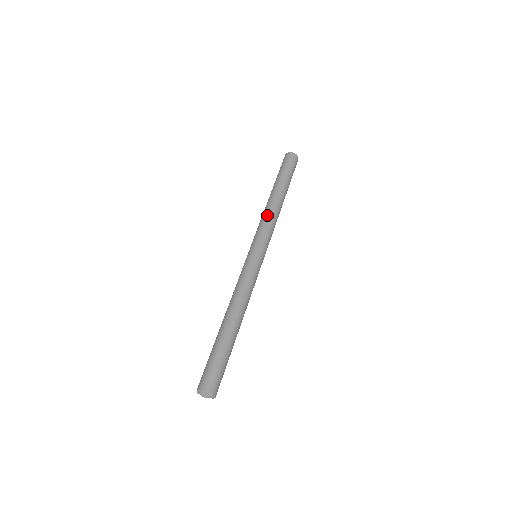
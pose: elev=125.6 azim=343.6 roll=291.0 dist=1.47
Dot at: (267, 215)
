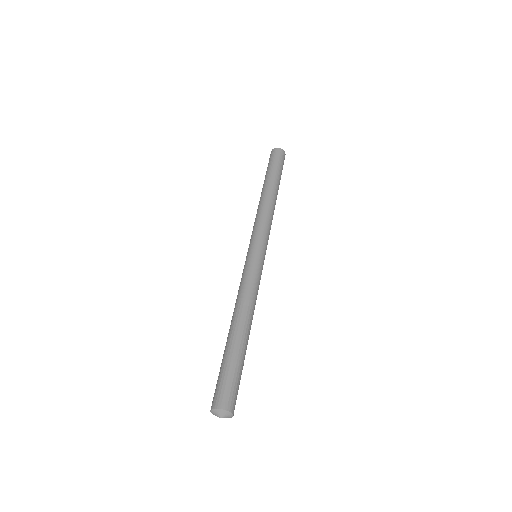
Dot at: (259, 213)
